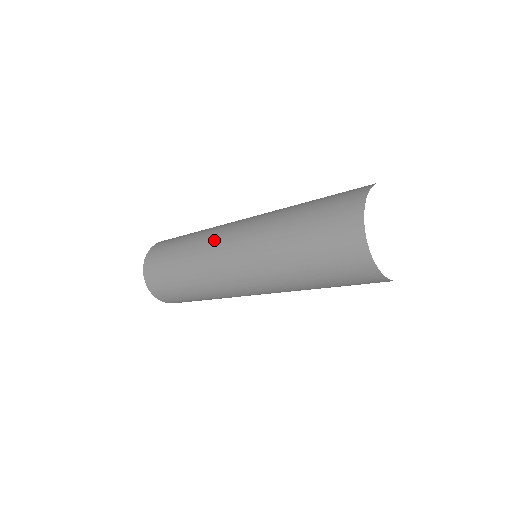
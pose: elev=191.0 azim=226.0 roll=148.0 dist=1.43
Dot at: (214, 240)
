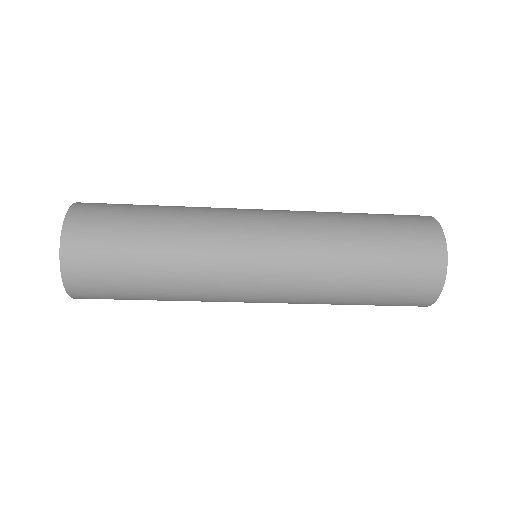
Dot at: (231, 209)
